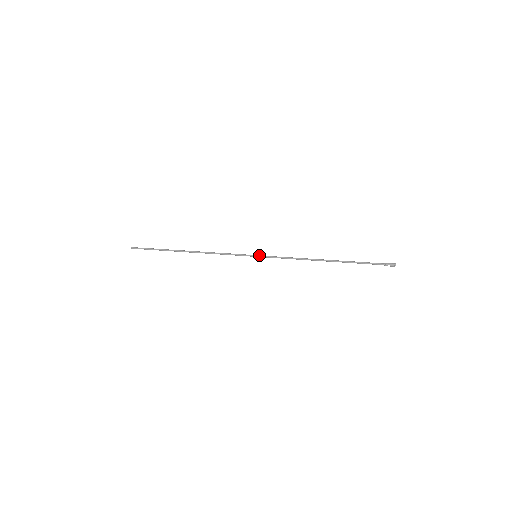
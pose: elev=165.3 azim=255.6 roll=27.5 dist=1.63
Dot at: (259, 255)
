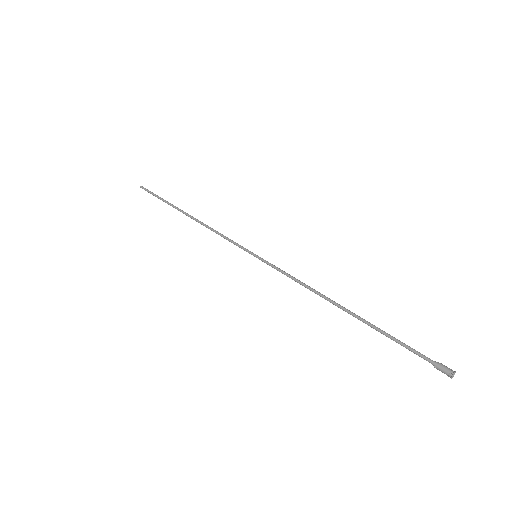
Dot at: (258, 258)
